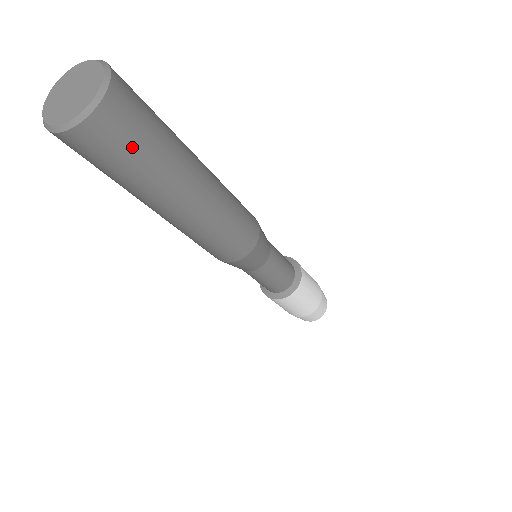
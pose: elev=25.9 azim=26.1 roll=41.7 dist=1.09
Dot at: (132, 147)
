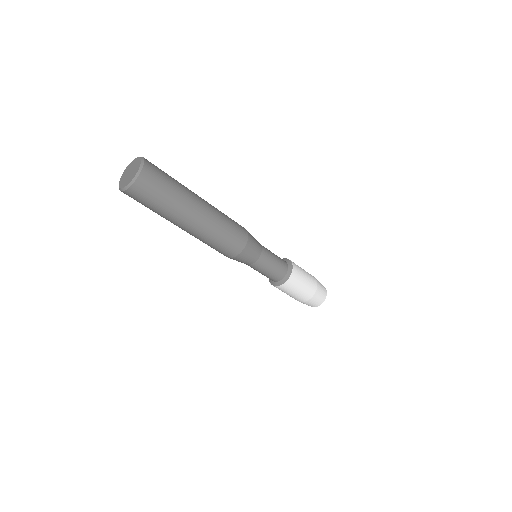
Dot at: (150, 201)
